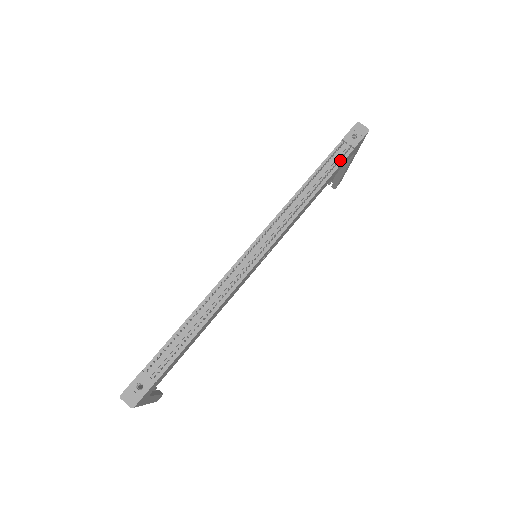
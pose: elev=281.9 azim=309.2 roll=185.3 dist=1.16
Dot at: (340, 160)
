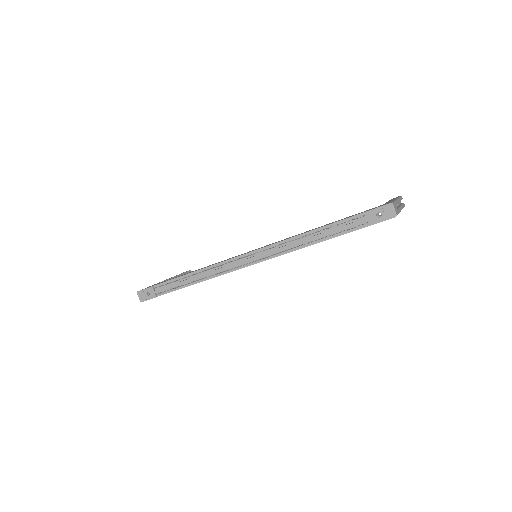
Dot at: (353, 228)
